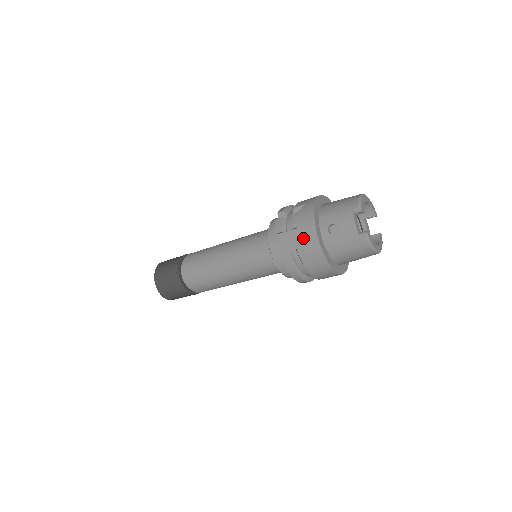
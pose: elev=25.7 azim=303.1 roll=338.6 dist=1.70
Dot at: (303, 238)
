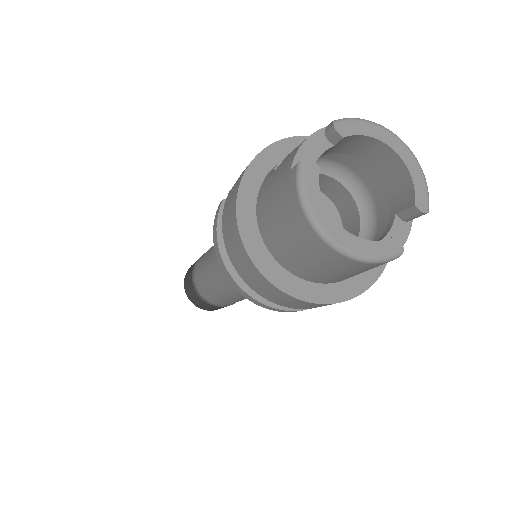
Dot at: occluded
